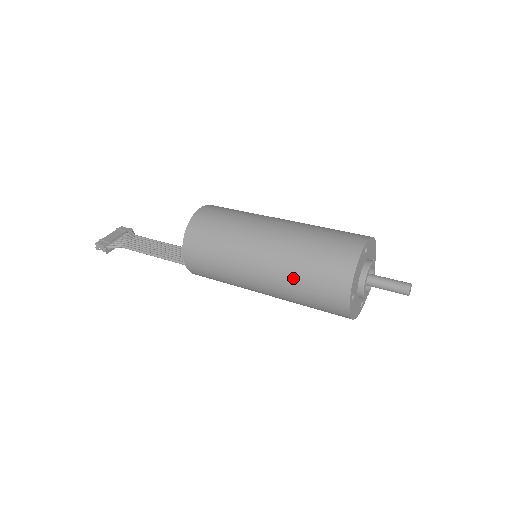
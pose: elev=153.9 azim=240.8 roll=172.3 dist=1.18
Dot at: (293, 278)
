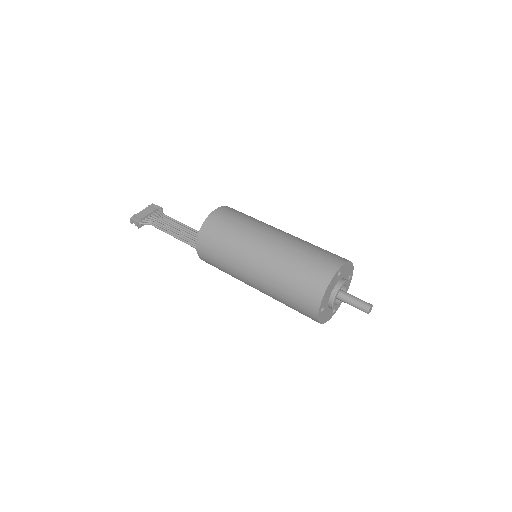
Dot at: (278, 286)
